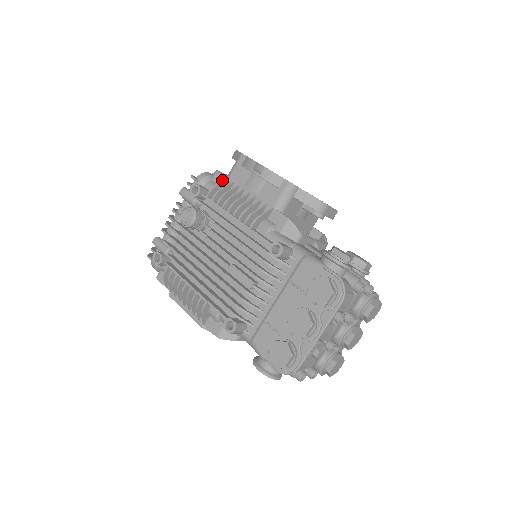
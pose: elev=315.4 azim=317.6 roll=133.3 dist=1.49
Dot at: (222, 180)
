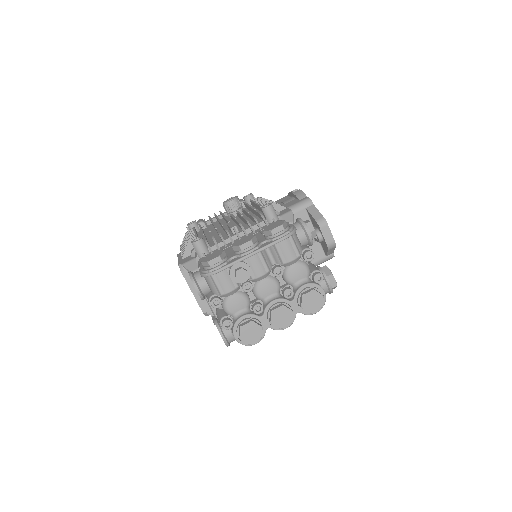
Dot at: occluded
